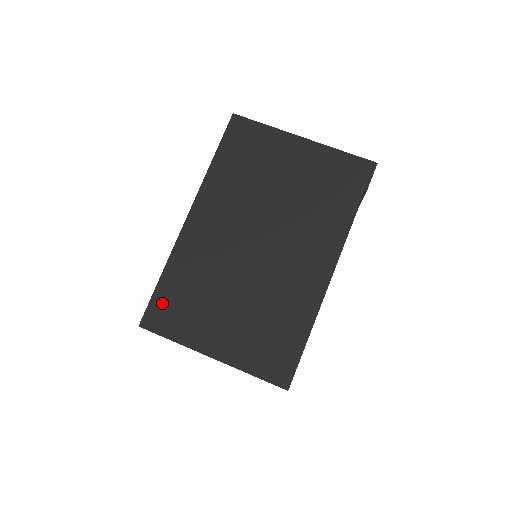
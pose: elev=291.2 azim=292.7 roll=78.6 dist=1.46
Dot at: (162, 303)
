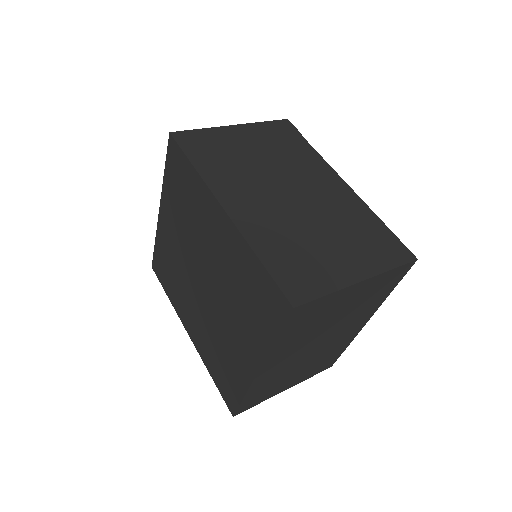
Dot at: (286, 277)
